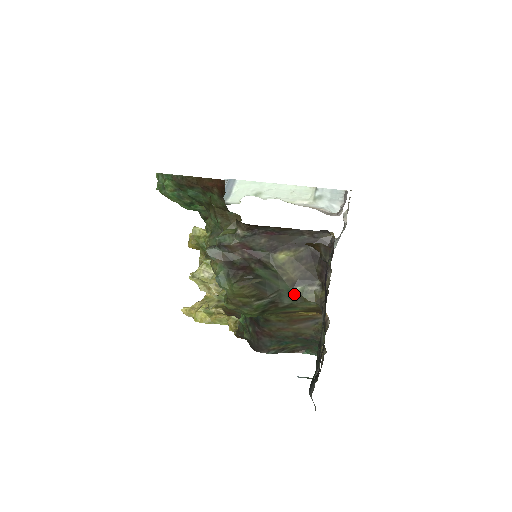
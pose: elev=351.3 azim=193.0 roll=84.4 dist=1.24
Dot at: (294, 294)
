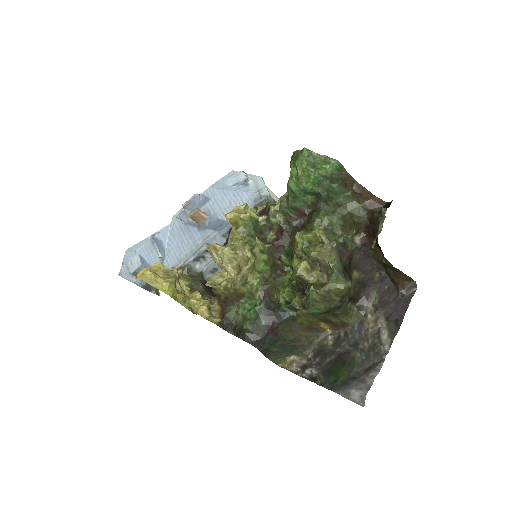
Dot at: (346, 307)
